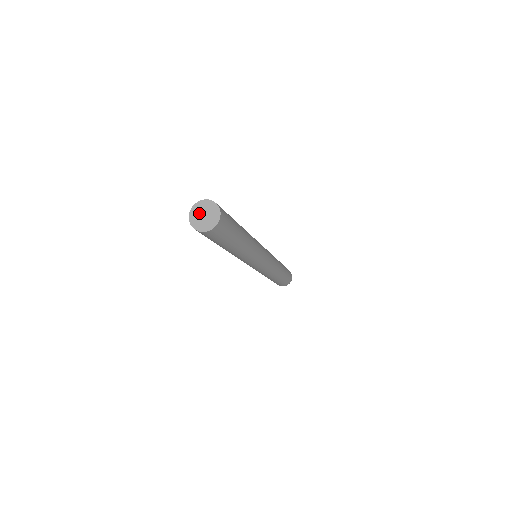
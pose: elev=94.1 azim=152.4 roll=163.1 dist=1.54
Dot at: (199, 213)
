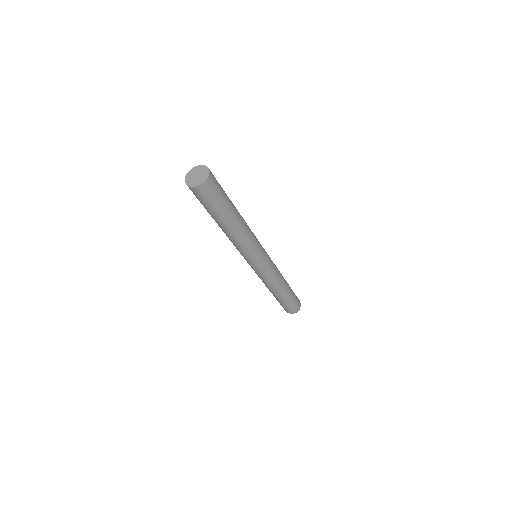
Dot at: (192, 176)
